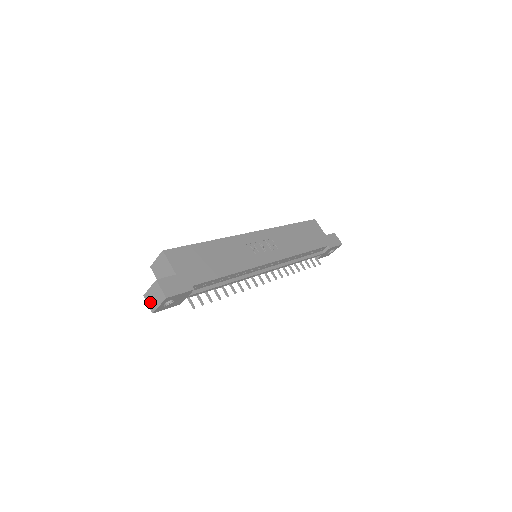
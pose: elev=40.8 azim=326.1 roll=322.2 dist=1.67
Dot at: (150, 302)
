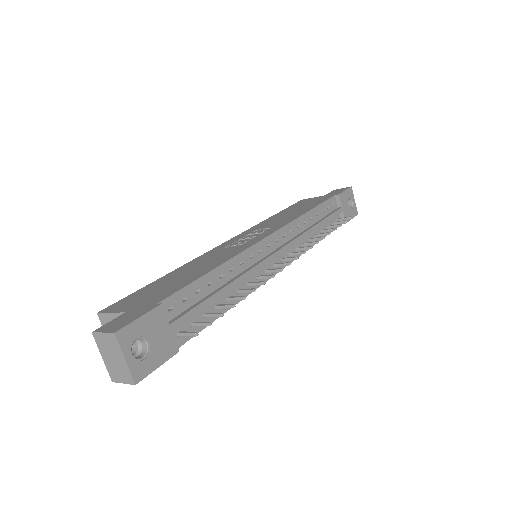
Dot at: (120, 375)
